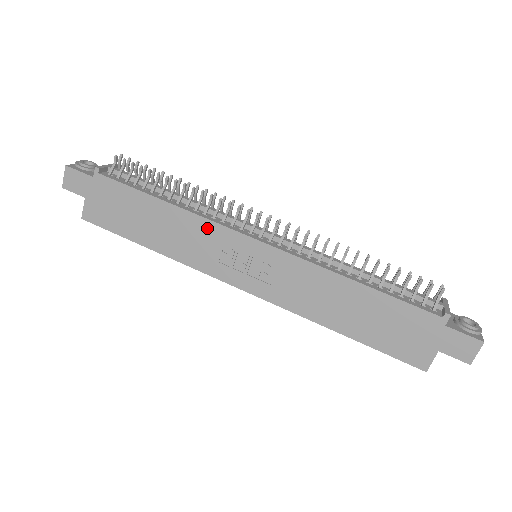
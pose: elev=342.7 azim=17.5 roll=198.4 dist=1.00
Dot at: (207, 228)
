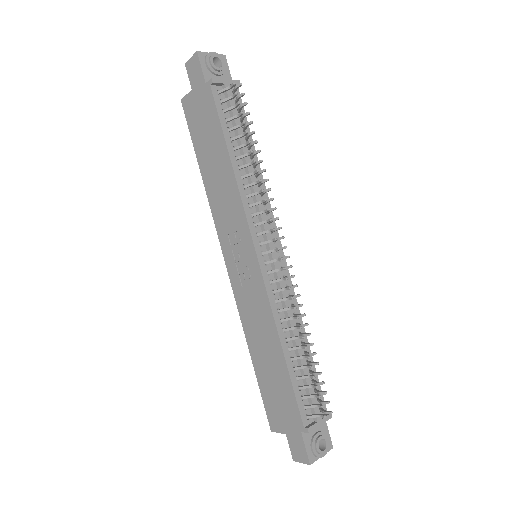
Dot at: (238, 208)
